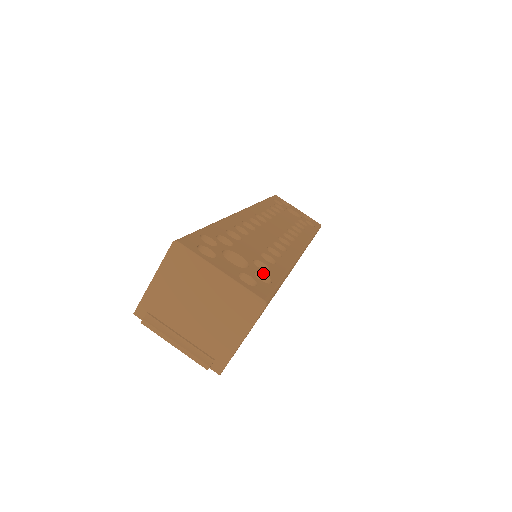
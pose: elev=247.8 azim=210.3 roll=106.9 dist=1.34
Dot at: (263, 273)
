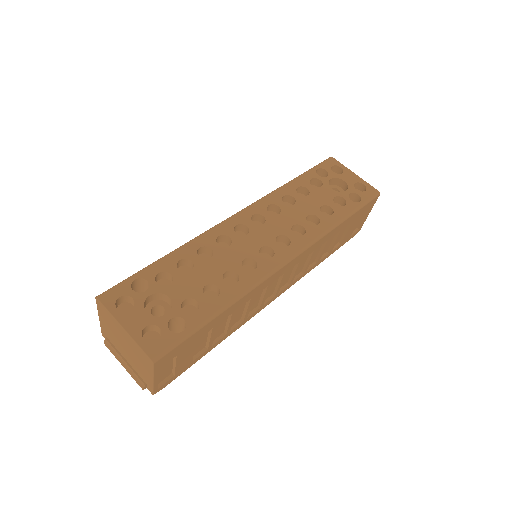
Dot at: (182, 318)
